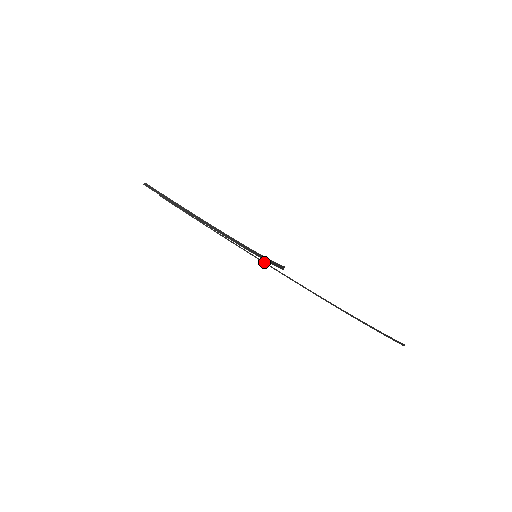
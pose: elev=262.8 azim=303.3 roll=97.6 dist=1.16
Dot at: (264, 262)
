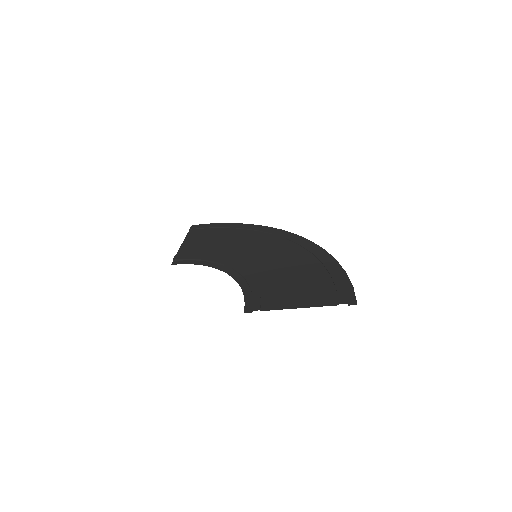
Dot at: (271, 234)
